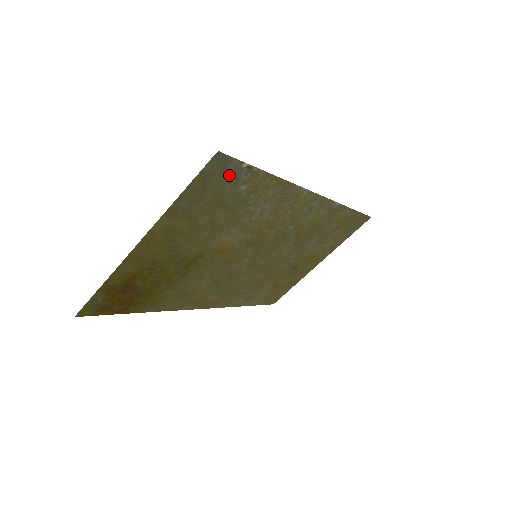
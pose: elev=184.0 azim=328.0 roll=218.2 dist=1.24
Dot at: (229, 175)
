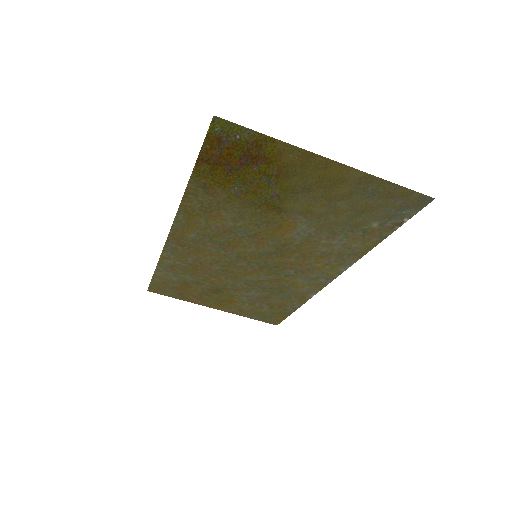
Dot at: (398, 211)
